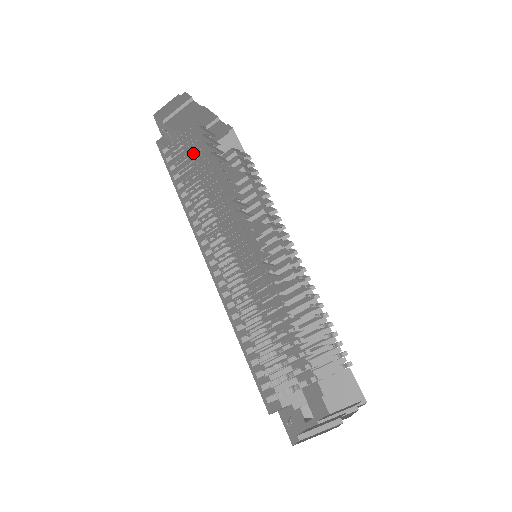
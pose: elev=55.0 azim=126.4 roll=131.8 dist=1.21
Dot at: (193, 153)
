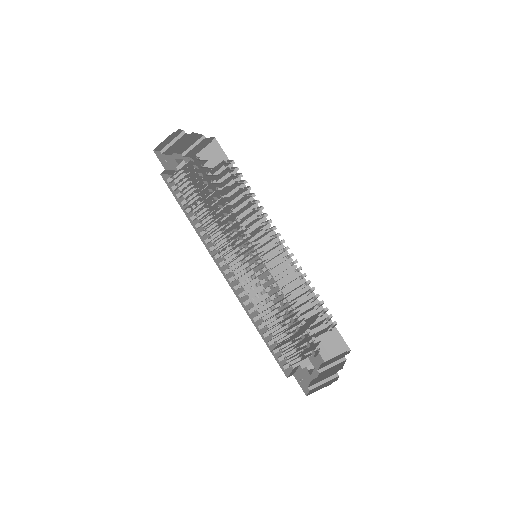
Dot at: (194, 181)
